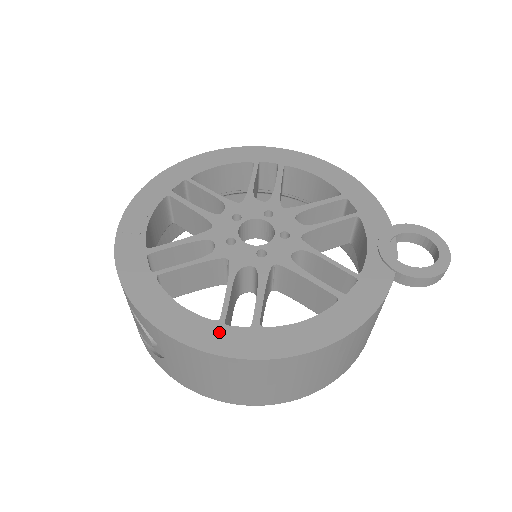
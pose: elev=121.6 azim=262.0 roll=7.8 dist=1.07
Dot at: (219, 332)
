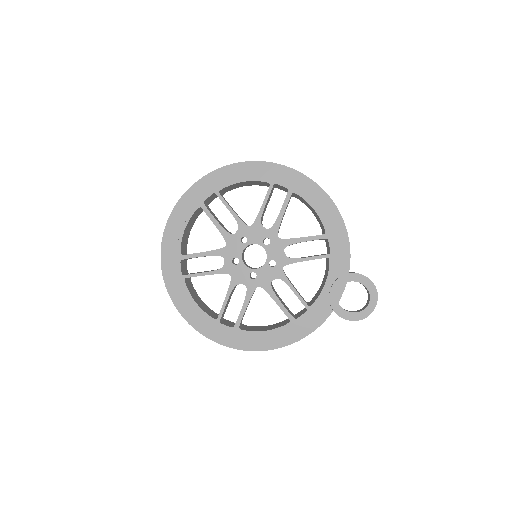
Dot at: (215, 327)
